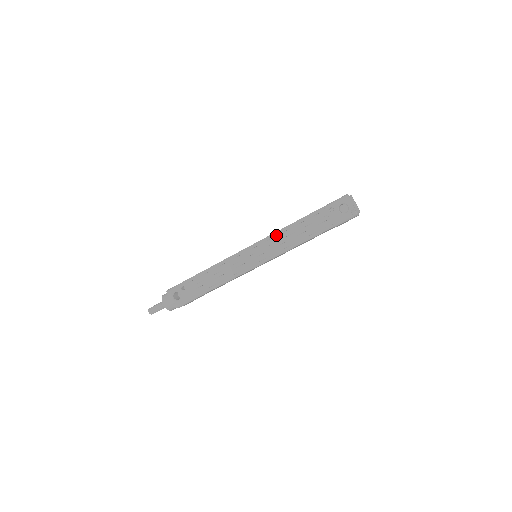
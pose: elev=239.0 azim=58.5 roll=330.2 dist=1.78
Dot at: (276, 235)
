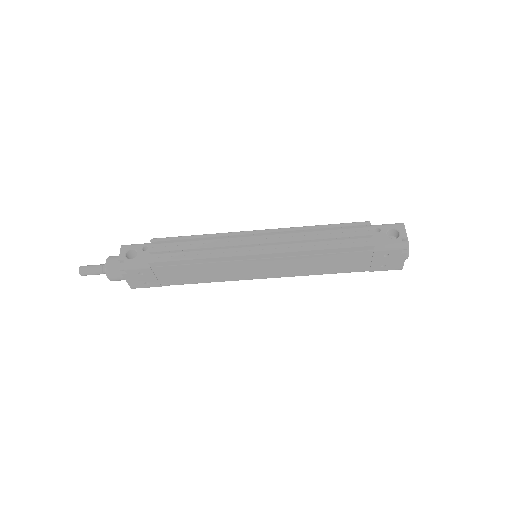
Dot at: (298, 229)
